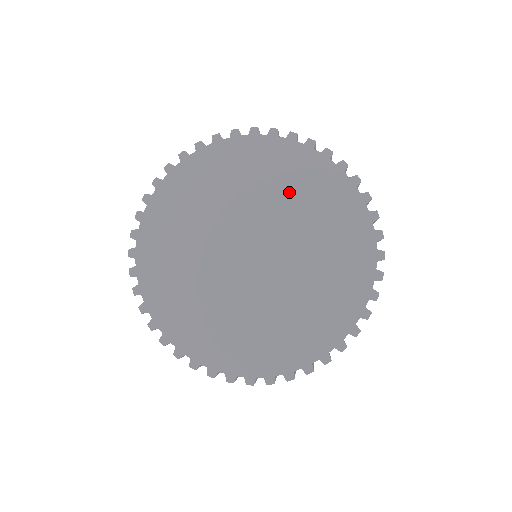
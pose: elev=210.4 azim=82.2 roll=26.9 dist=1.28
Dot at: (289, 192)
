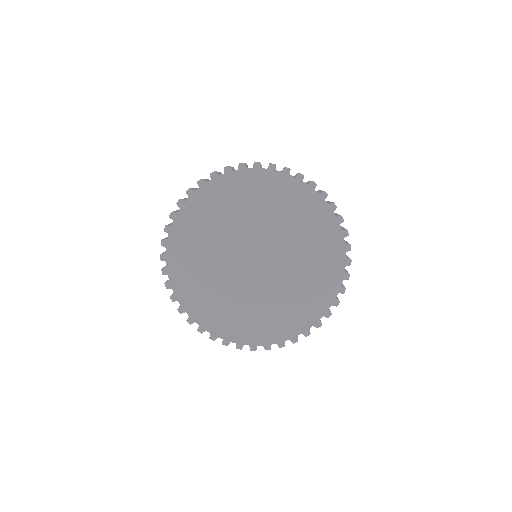
Dot at: (259, 206)
